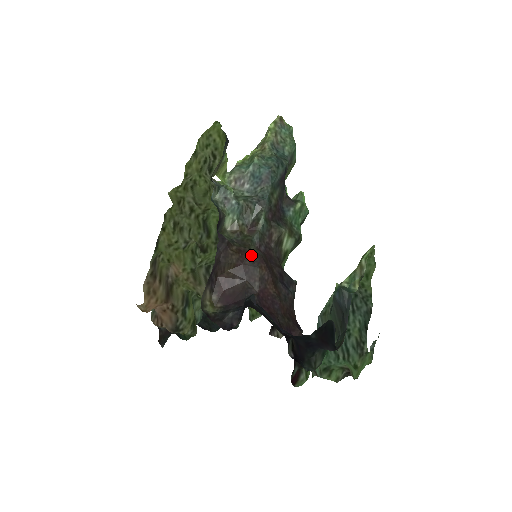
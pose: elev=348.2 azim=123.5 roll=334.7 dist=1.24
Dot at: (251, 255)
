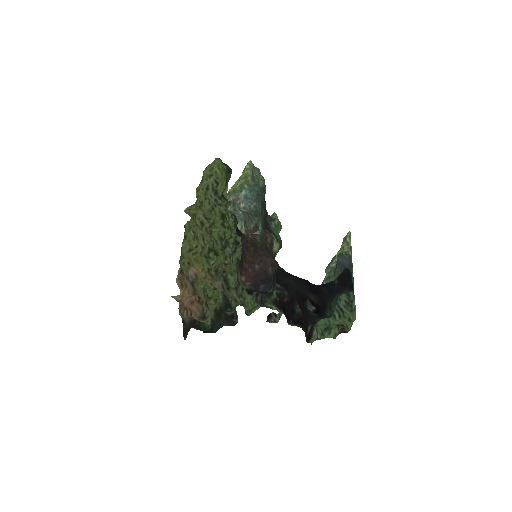
Dot at: (261, 249)
